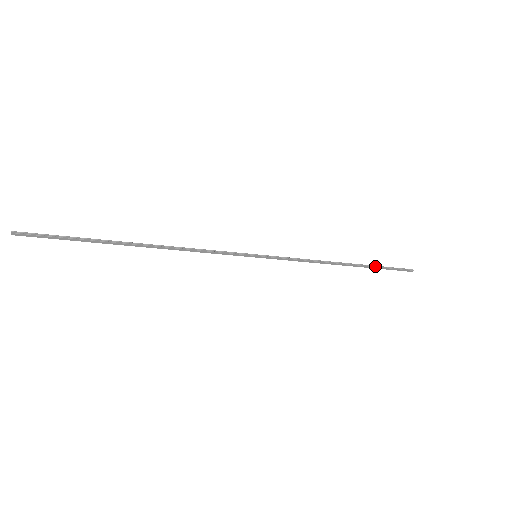
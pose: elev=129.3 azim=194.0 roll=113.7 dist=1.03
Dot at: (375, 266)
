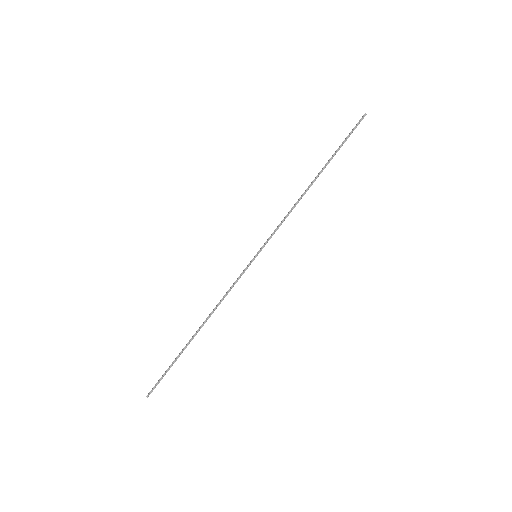
Dot at: (334, 154)
